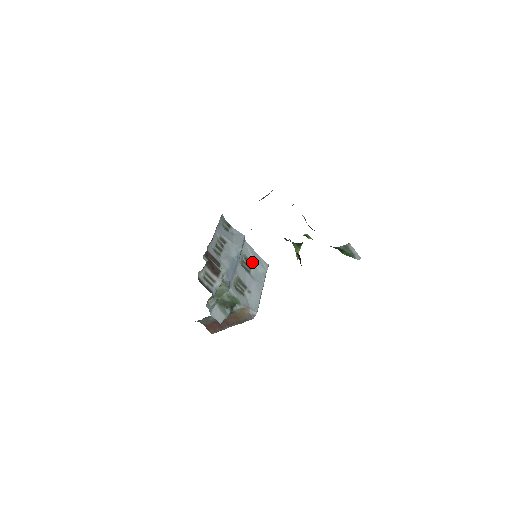
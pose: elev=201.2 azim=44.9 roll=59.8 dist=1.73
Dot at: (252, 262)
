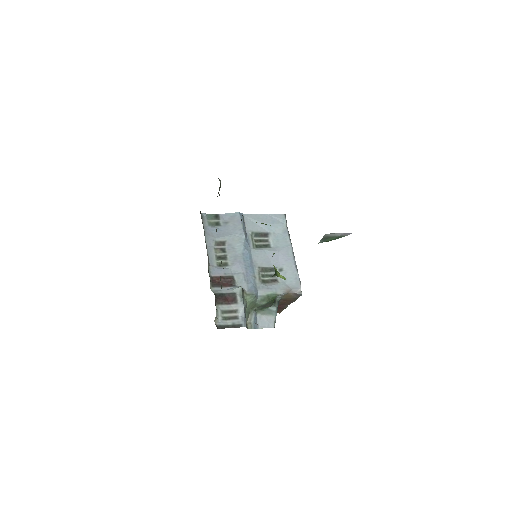
Dot at: (265, 231)
